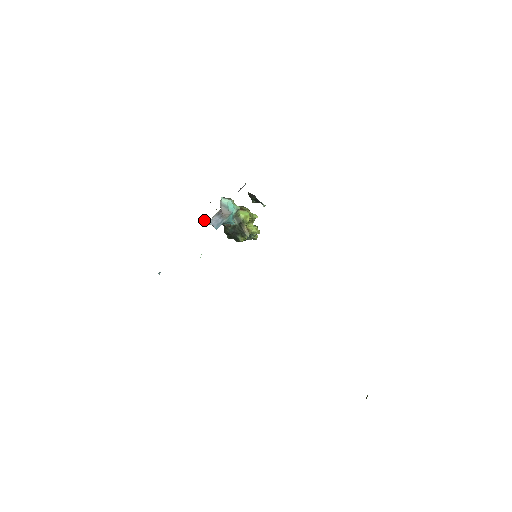
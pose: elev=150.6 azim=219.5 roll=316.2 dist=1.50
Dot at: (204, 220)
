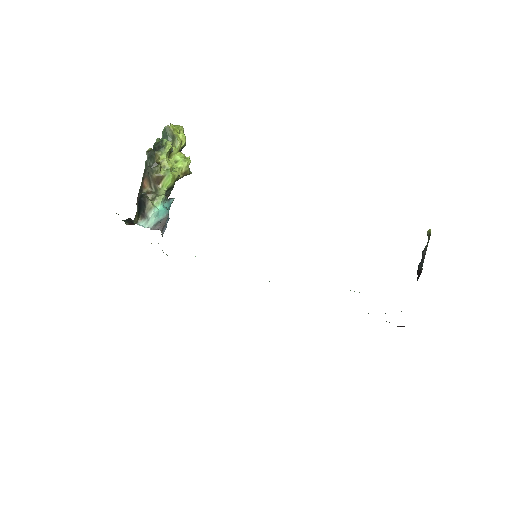
Dot at: occluded
